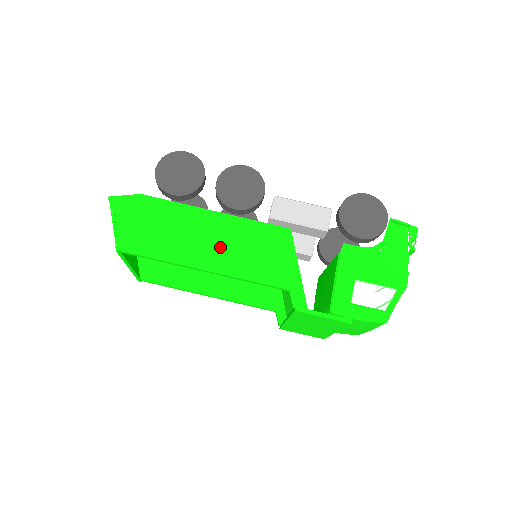
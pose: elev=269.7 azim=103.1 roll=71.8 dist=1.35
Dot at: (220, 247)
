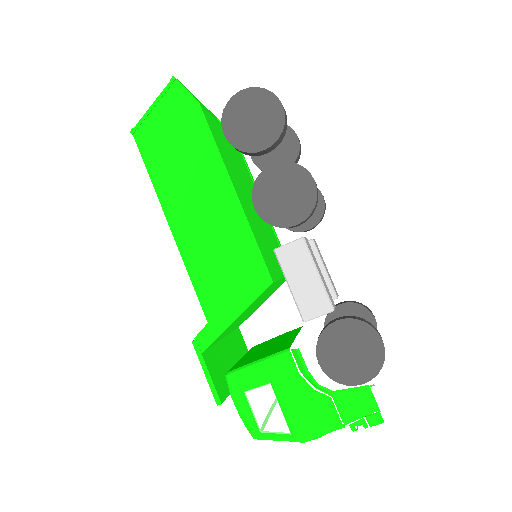
Dot at: (202, 225)
